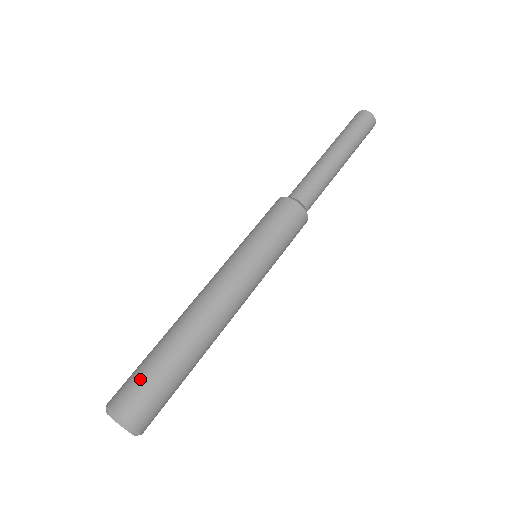
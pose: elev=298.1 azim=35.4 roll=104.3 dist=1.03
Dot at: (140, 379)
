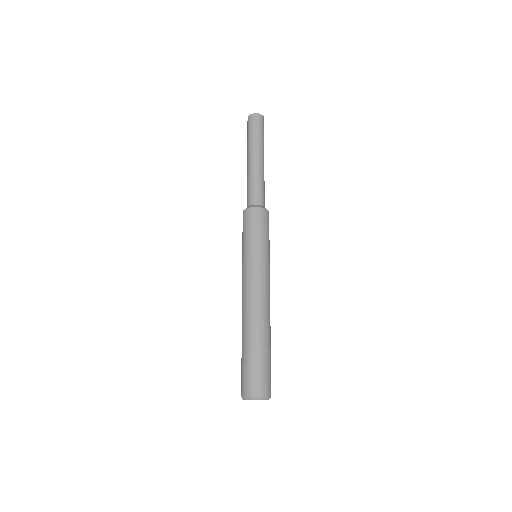
Dot at: (265, 370)
